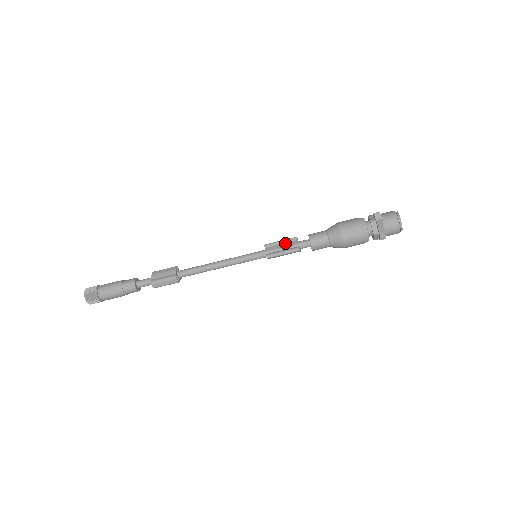
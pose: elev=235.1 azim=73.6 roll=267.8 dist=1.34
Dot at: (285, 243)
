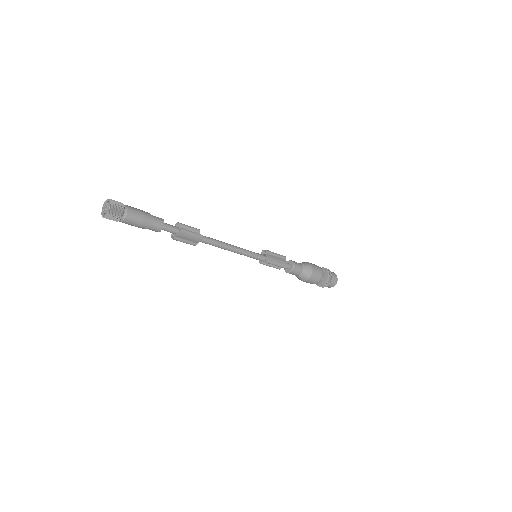
Dot at: occluded
